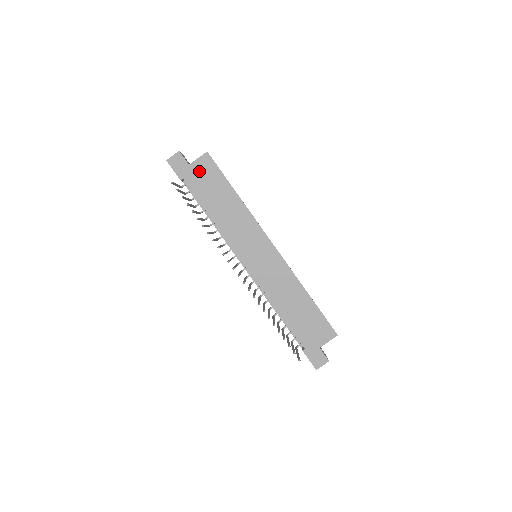
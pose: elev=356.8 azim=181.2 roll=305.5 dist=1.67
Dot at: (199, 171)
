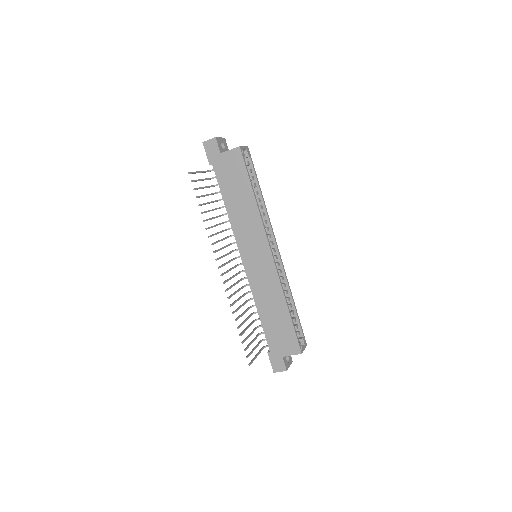
Dot at: (227, 162)
